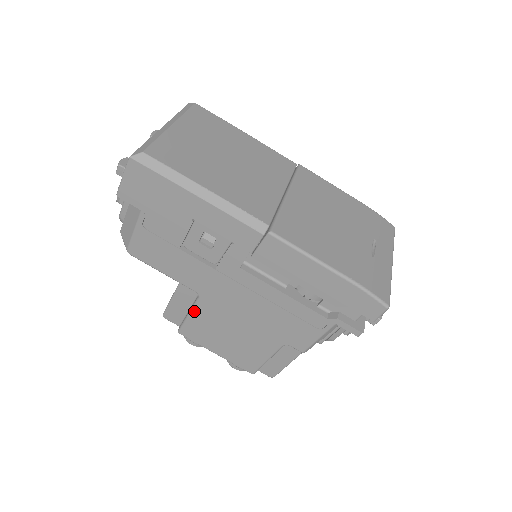
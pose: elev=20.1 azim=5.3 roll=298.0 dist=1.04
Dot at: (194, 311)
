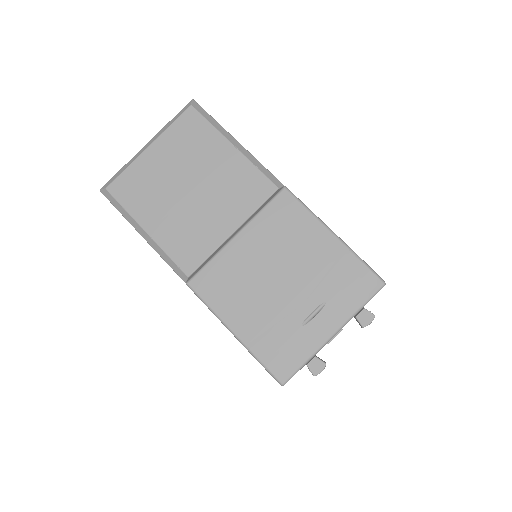
Dot at: occluded
